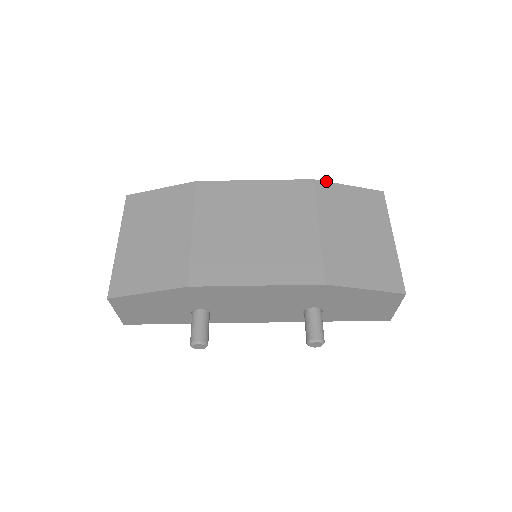
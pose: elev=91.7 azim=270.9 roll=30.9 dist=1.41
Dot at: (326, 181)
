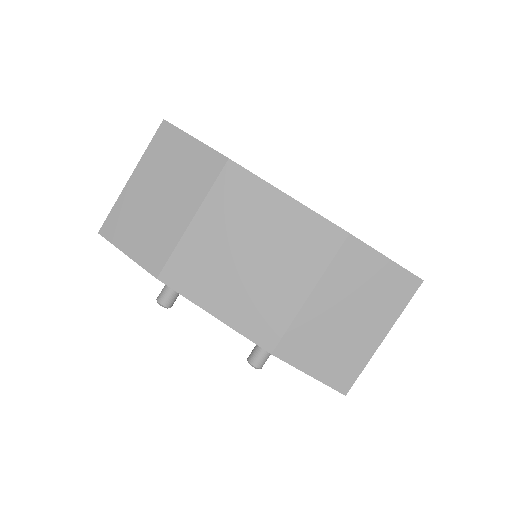
Dot at: occluded
